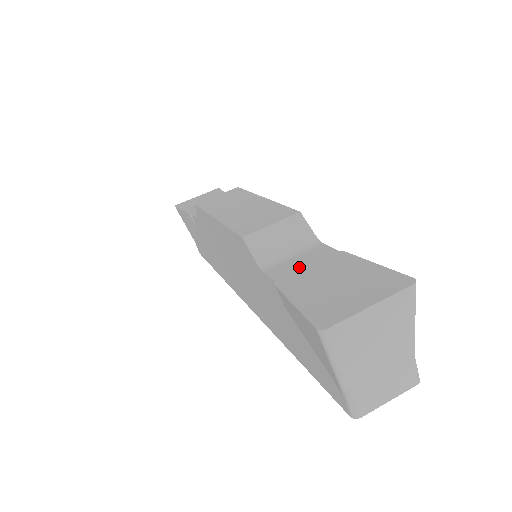
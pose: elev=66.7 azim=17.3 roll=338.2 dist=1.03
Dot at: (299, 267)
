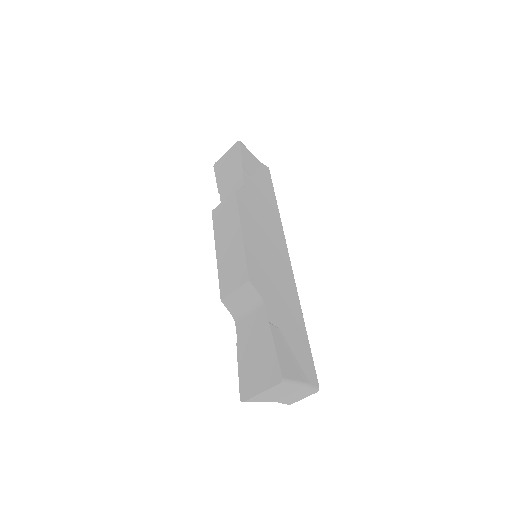
Dot at: (248, 330)
